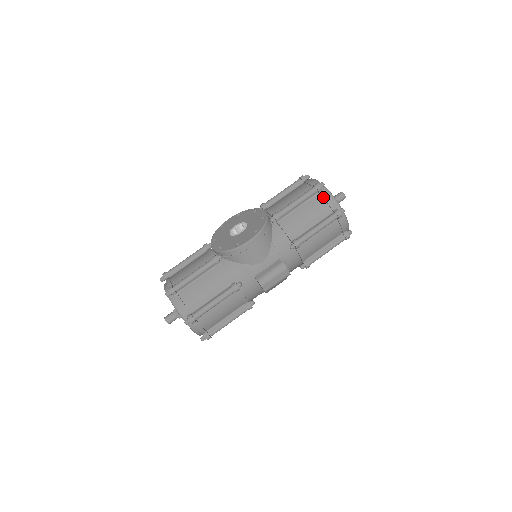
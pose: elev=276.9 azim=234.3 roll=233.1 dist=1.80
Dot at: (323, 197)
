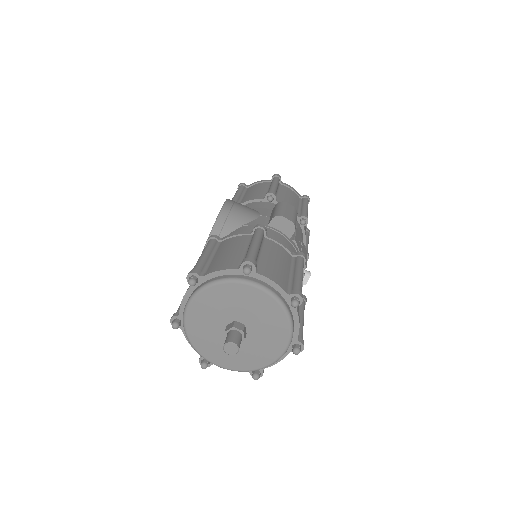
Dot at: (253, 184)
